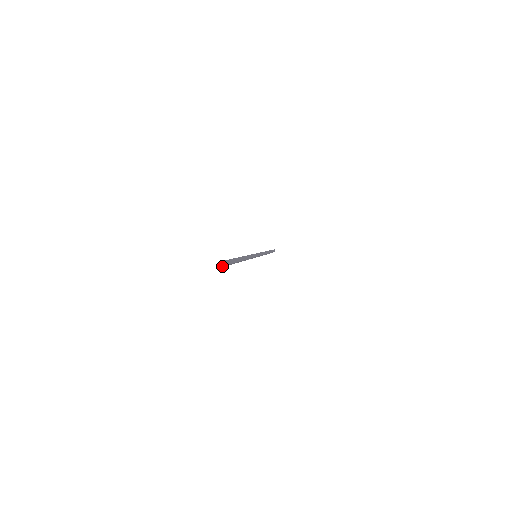
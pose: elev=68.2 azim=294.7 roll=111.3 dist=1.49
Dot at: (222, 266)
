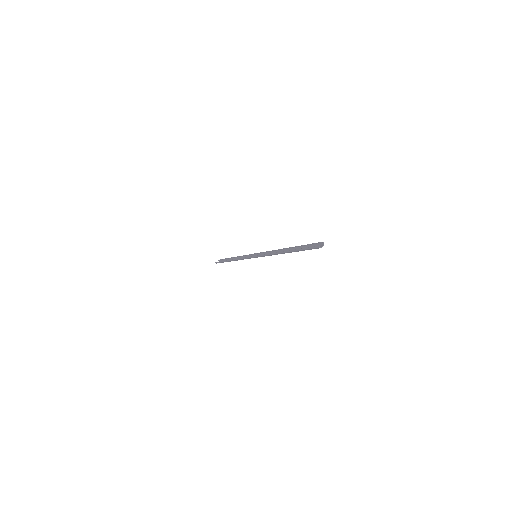
Dot at: occluded
